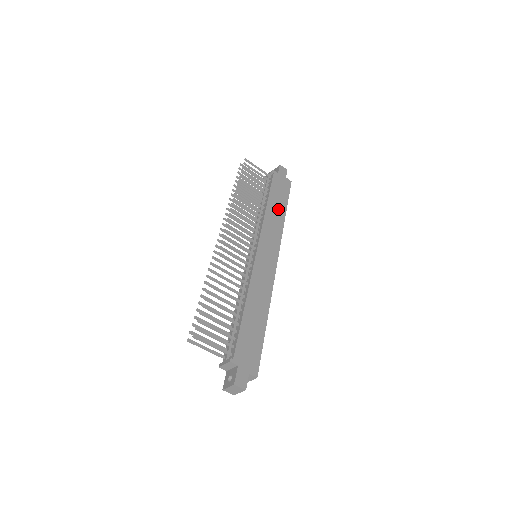
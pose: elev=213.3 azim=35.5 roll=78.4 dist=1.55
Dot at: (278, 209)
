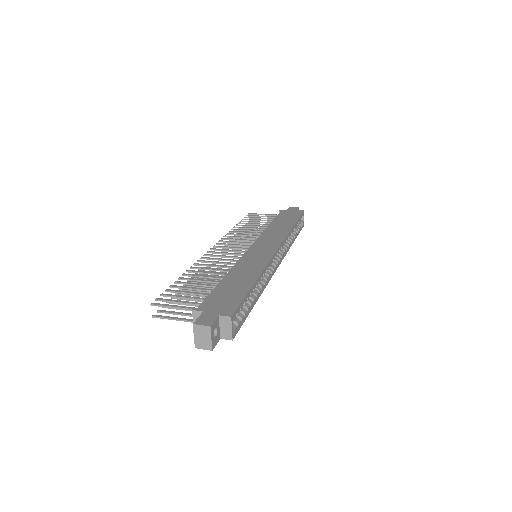
Dot at: (284, 225)
